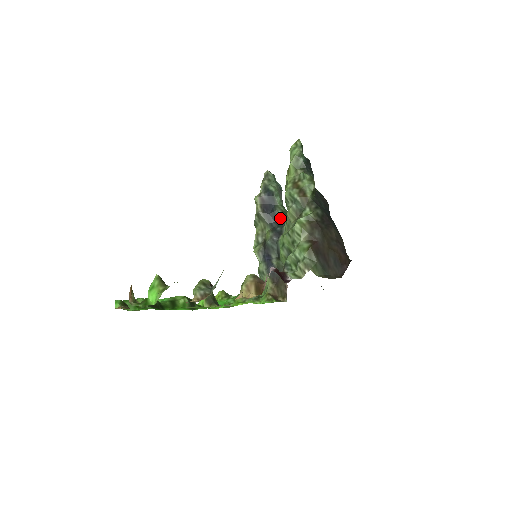
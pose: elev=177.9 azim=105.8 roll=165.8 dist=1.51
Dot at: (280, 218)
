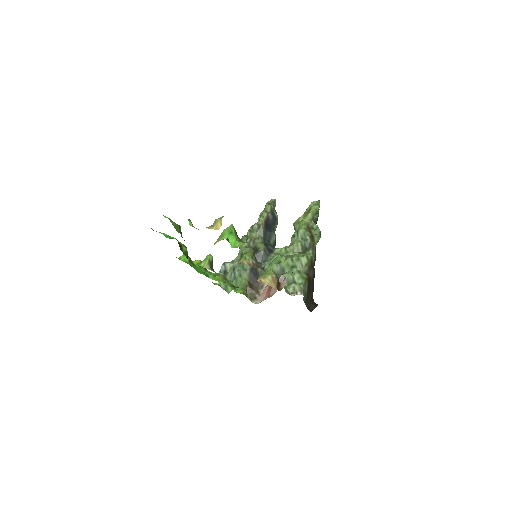
Dot at: (272, 240)
